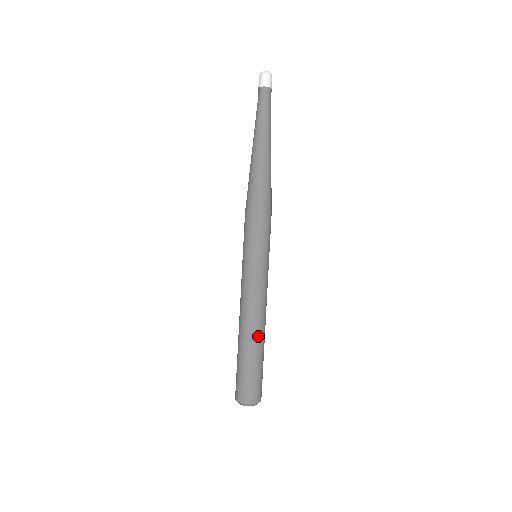
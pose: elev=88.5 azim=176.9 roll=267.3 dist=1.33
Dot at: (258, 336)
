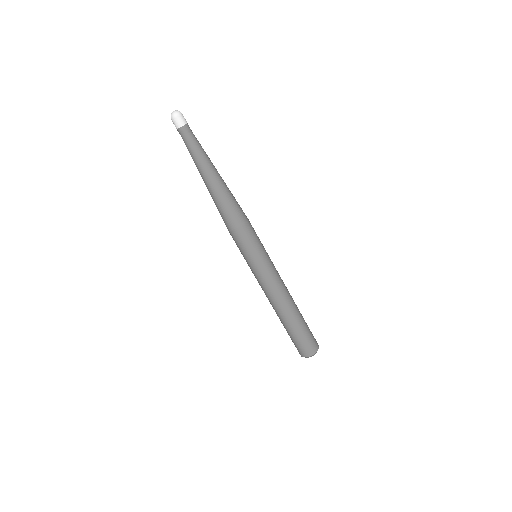
Dot at: (290, 312)
